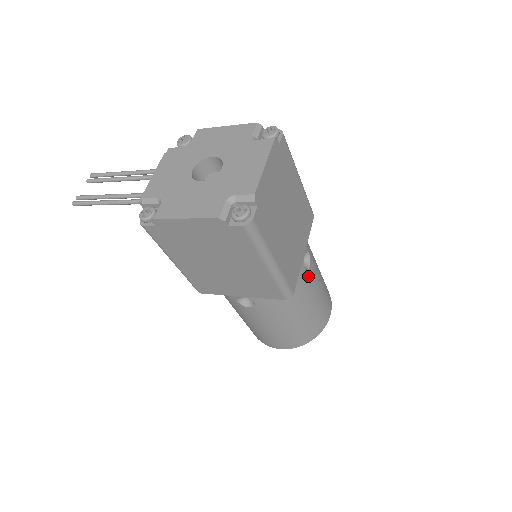
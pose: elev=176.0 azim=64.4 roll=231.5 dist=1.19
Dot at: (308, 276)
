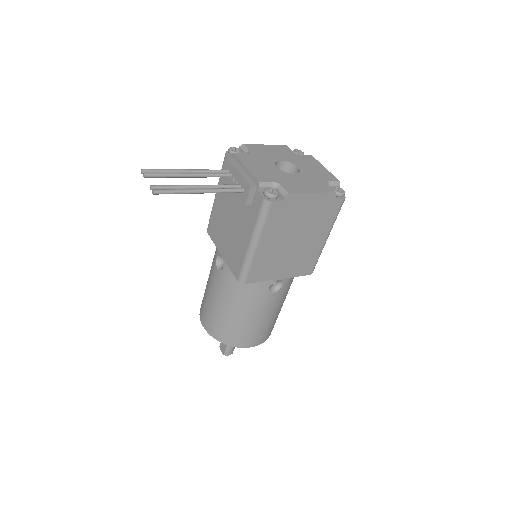
Dot at: occluded
